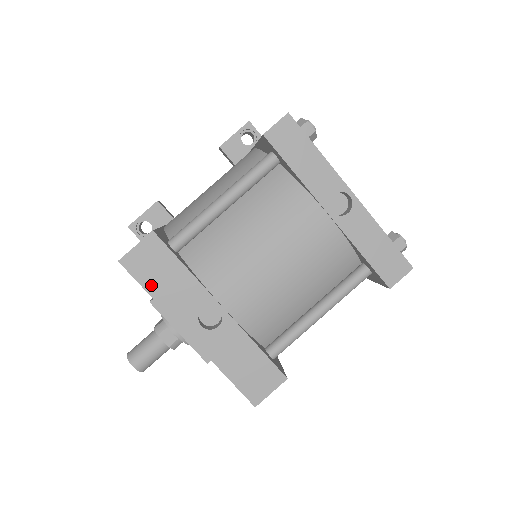
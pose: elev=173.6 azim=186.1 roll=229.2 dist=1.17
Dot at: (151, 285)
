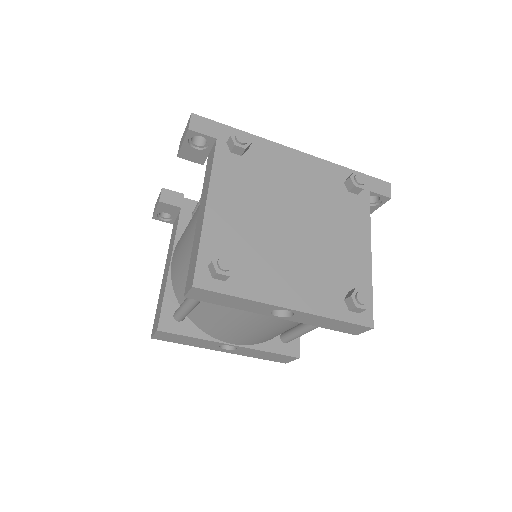
Dot at: (179, 342)
